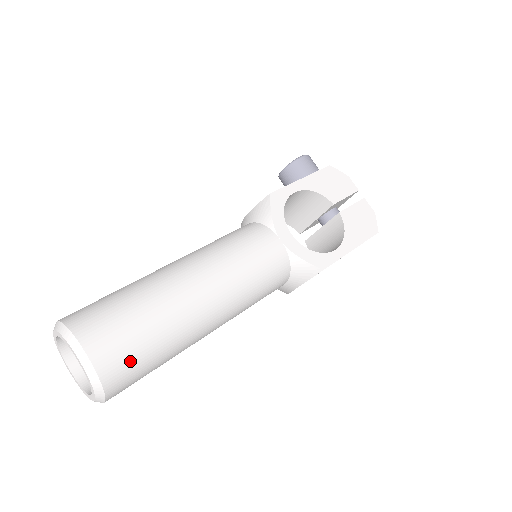
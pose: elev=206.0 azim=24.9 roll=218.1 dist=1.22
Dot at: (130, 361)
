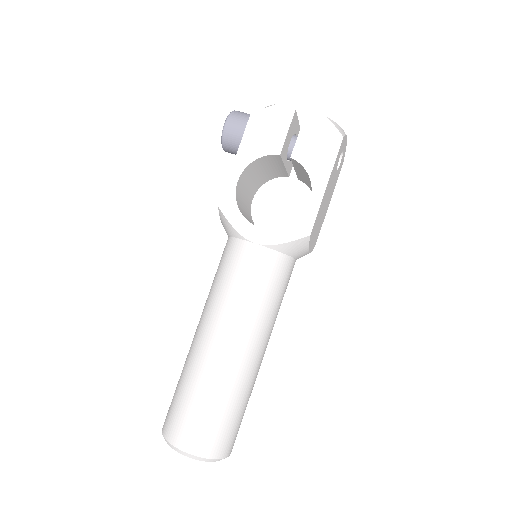
Dot at: (217, 433)
